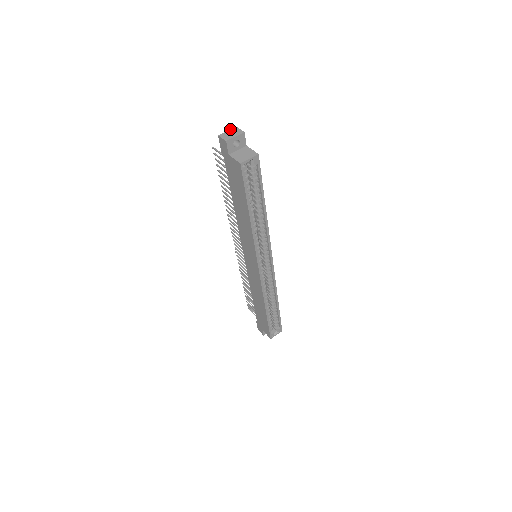
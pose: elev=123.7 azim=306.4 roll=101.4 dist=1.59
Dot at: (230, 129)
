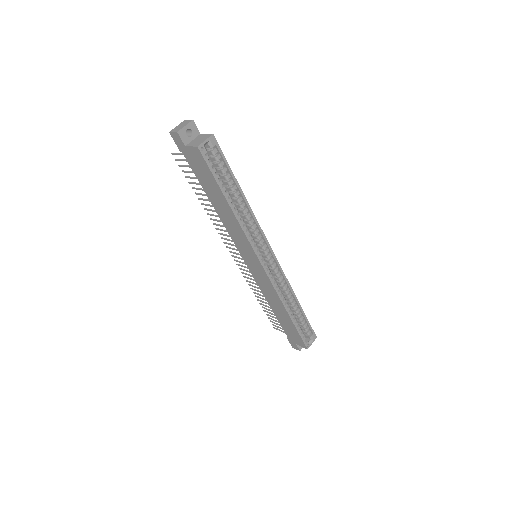
Dot at: (179, 124)
